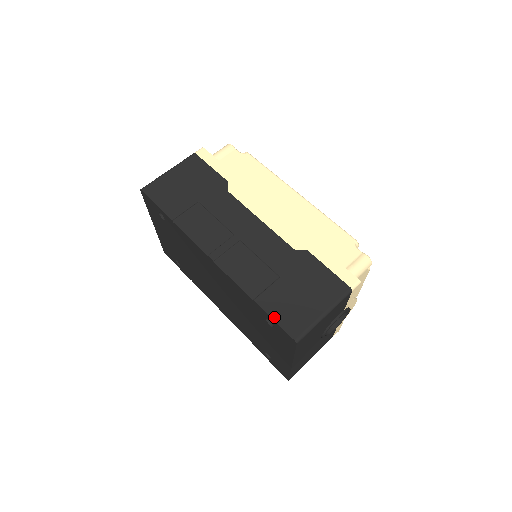
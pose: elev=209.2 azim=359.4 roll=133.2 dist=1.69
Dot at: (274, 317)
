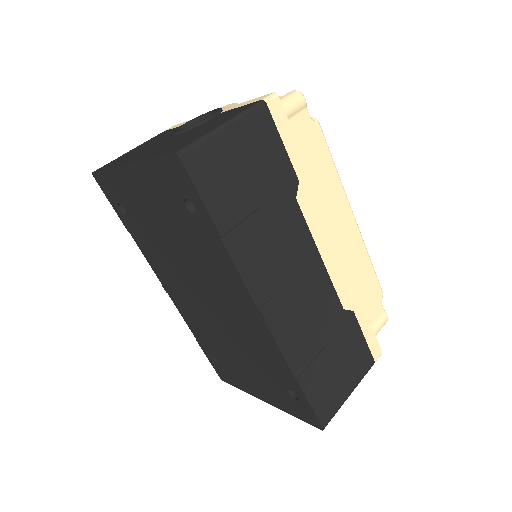
Dot at: (312, 402)
